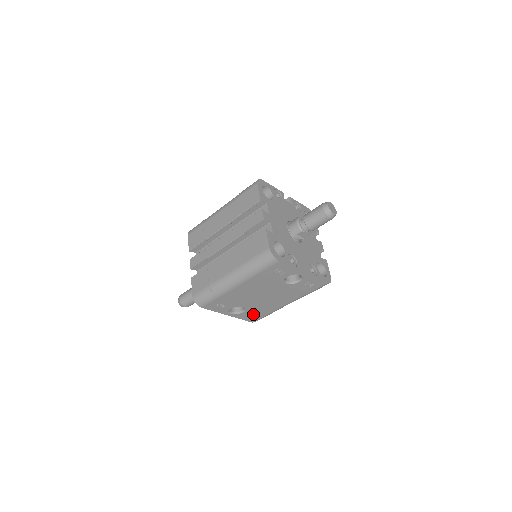
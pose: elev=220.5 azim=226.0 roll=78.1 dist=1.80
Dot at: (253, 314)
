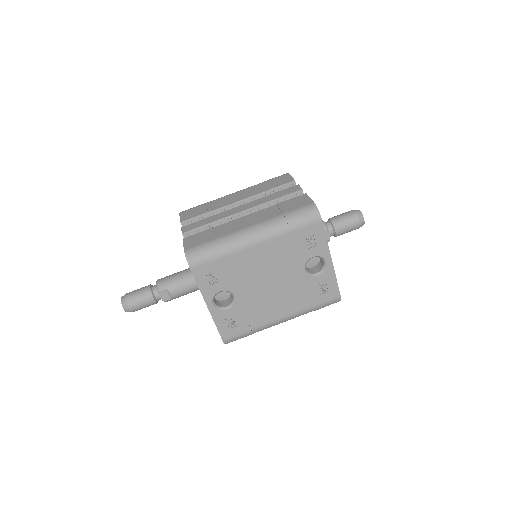
Dot at: (234, 322)
